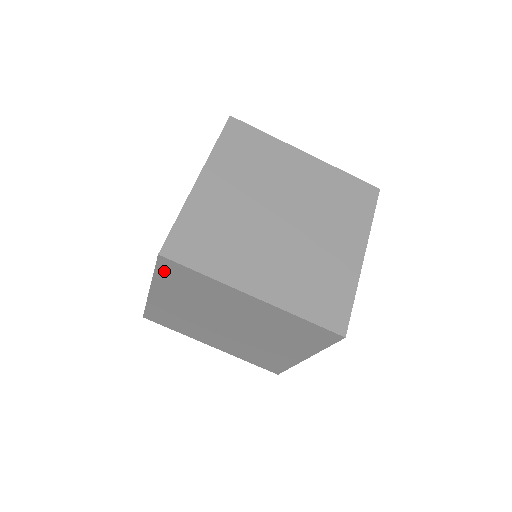
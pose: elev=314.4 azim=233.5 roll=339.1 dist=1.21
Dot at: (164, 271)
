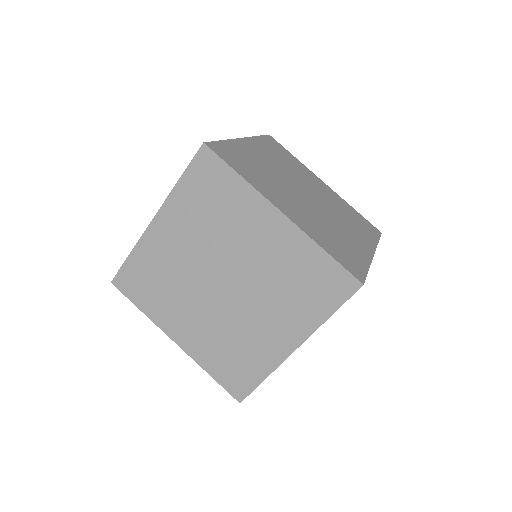
Dot at: (194, 174)
